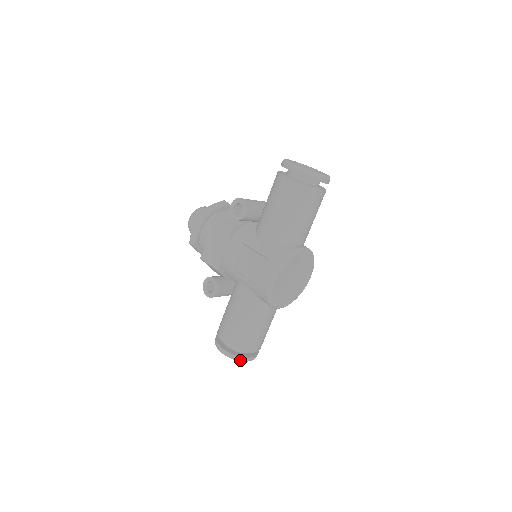
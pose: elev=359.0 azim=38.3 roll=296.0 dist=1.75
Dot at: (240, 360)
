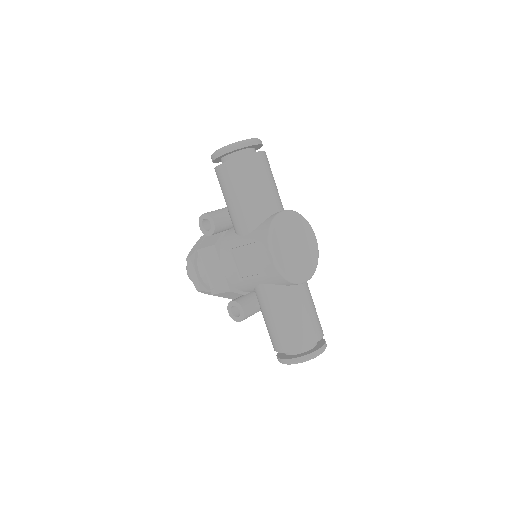
Dot at: (310, 358)
